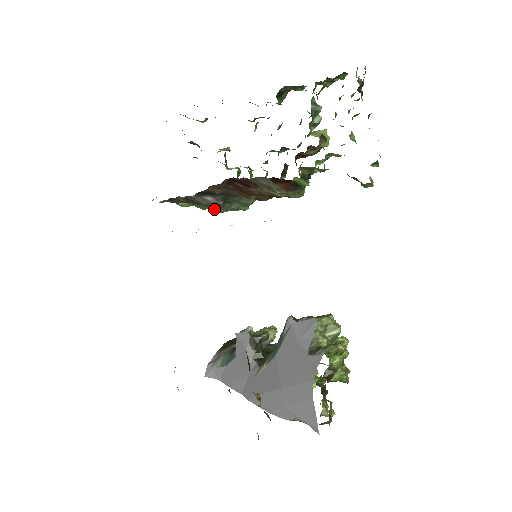
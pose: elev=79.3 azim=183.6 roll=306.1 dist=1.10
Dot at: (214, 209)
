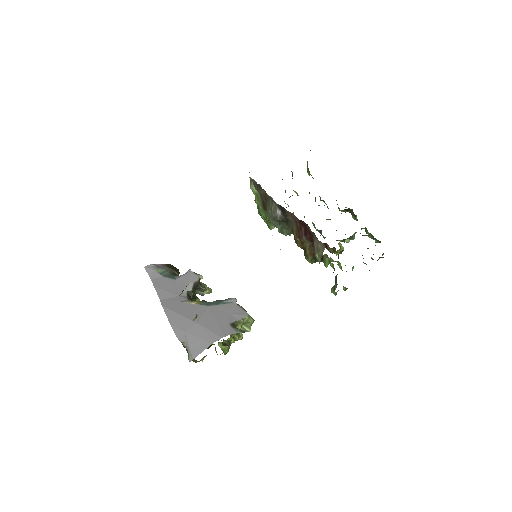
Dot at: (262, 211)
